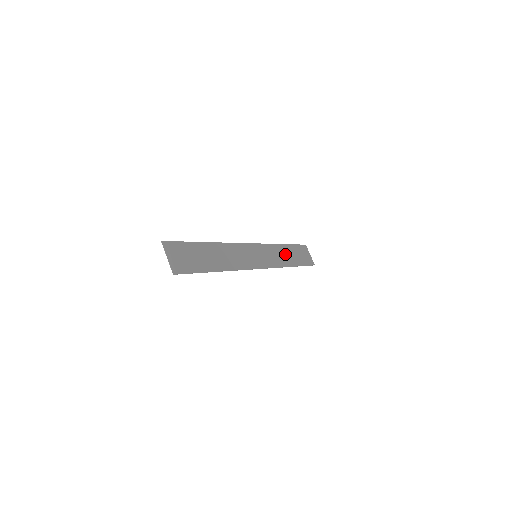
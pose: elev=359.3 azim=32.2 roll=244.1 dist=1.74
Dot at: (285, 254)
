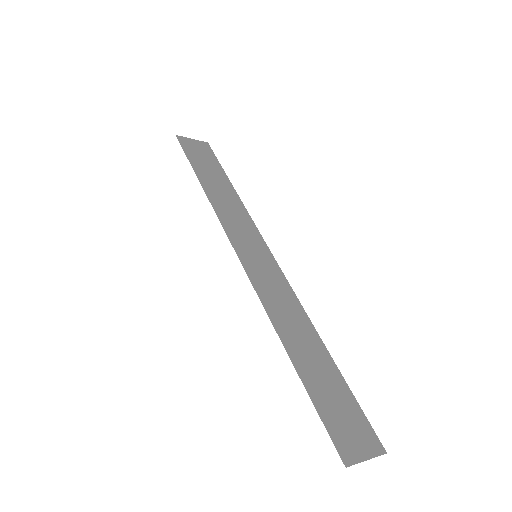
Dot at: (218, 191)
